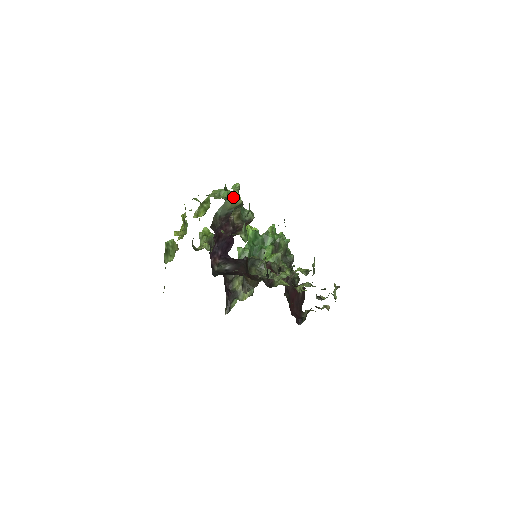
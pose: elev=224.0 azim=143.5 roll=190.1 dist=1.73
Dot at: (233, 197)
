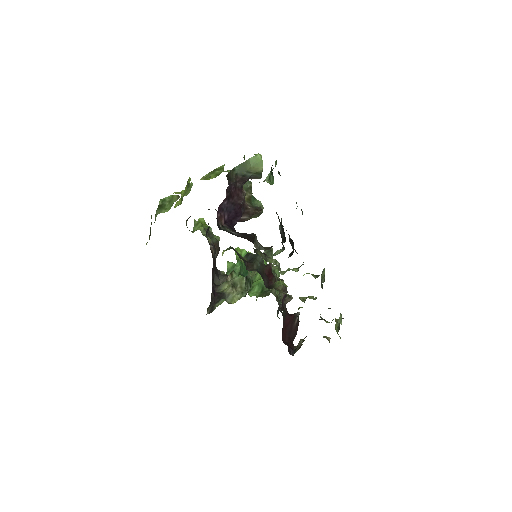
Dot at: (255, 160)
